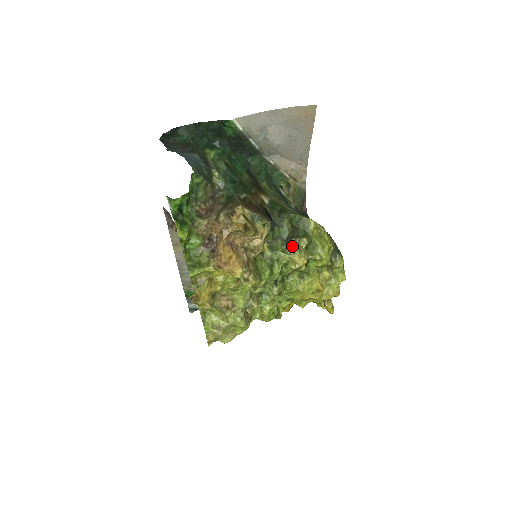
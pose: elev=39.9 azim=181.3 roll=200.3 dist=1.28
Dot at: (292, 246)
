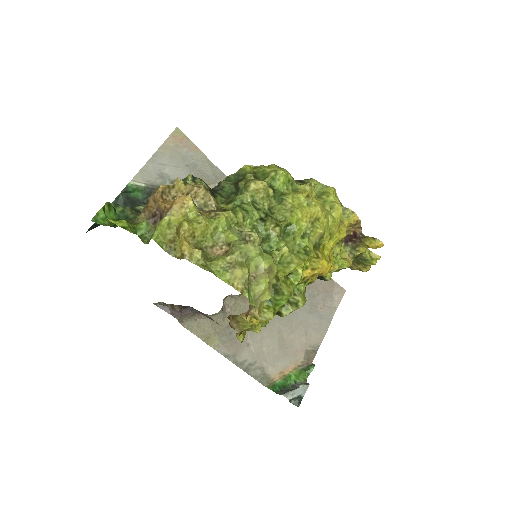
Dot at: (243, 187)
